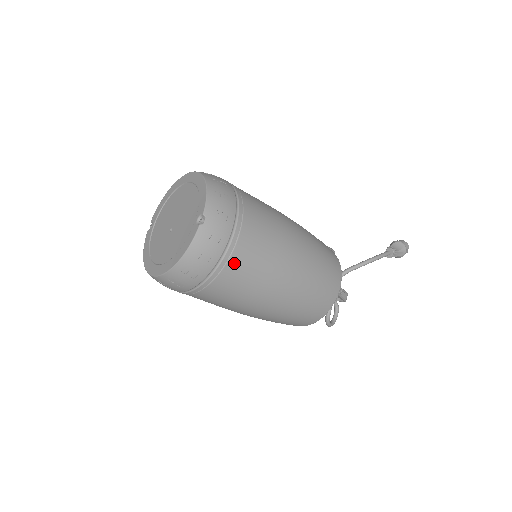
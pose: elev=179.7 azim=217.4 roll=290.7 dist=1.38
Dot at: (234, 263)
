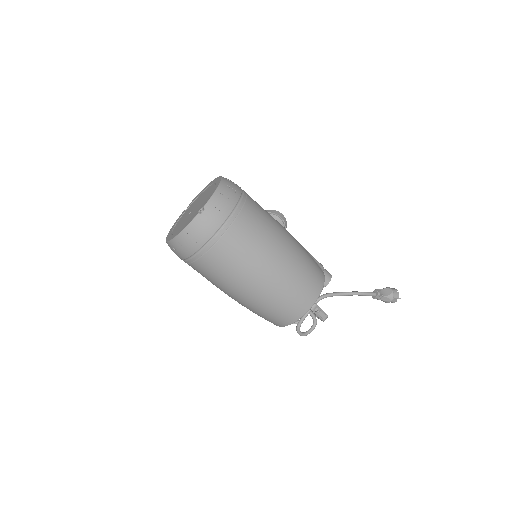
Dot at: (217, 250)
